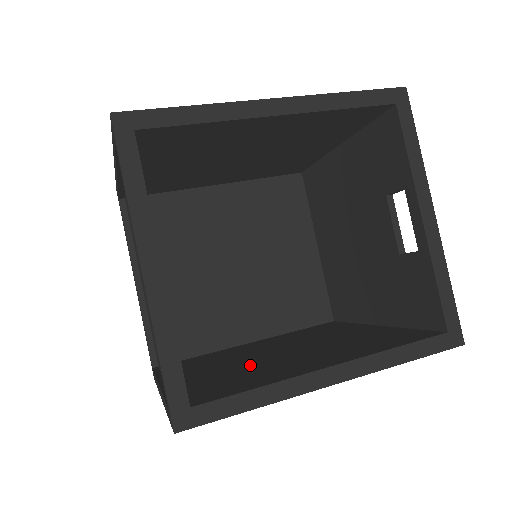
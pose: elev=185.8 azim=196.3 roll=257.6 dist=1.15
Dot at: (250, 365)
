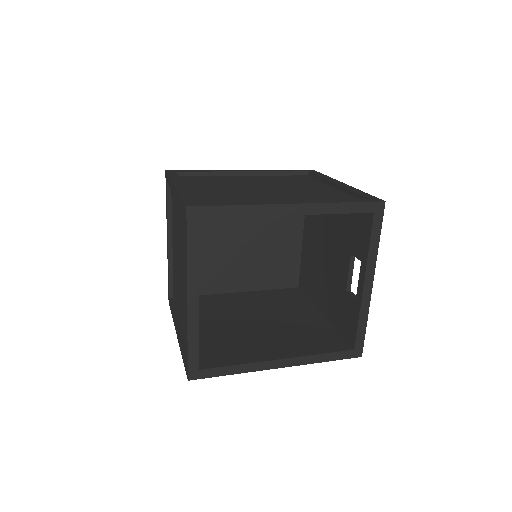
Dot at: (235, 331)
